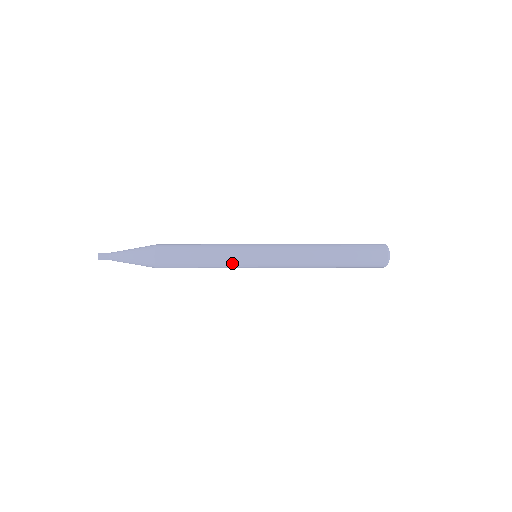
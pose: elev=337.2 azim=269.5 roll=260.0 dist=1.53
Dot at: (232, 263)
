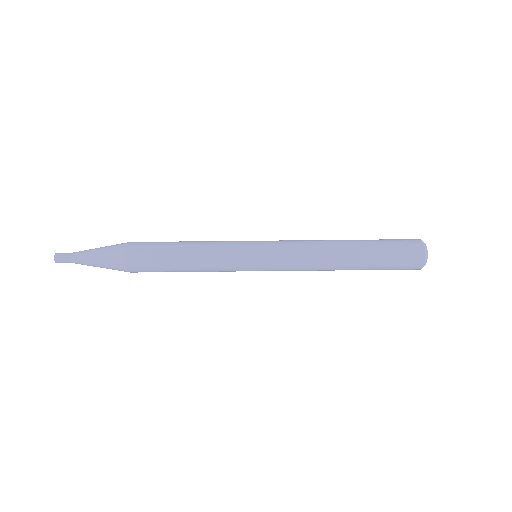
Dot at: occluded
